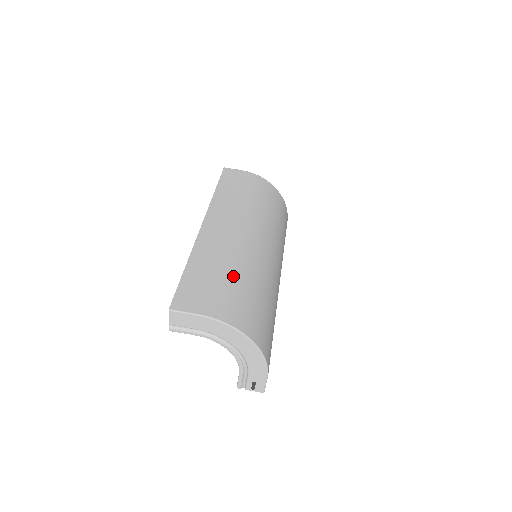
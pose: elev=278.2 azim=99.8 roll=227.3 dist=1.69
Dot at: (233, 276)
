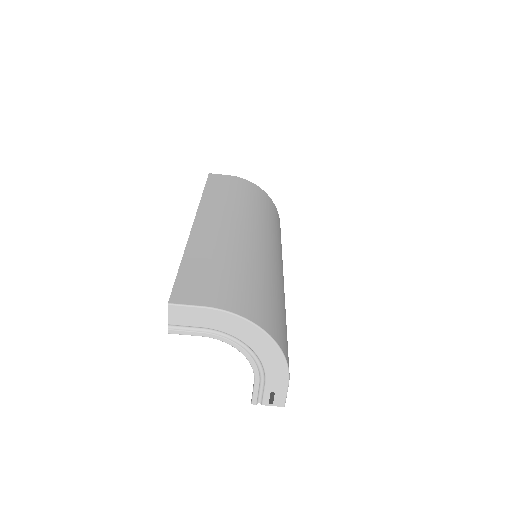
Dot at: (238, 268)
